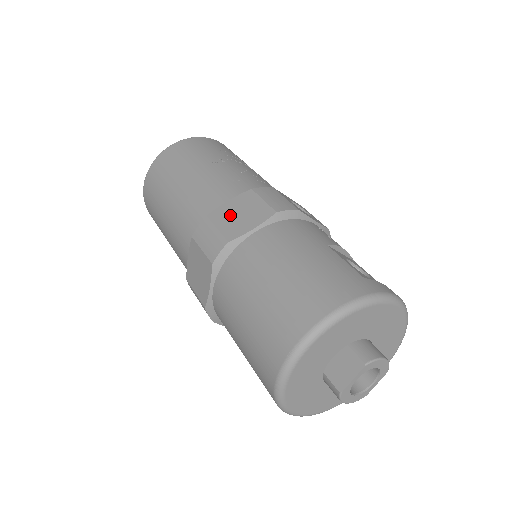
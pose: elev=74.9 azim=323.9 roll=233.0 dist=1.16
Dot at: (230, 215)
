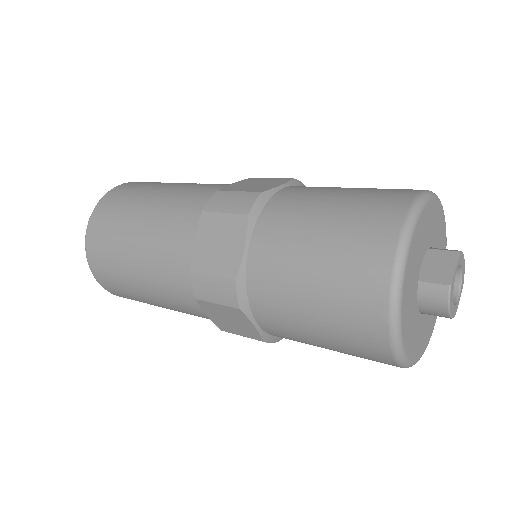
Dot at: (245, 186)
